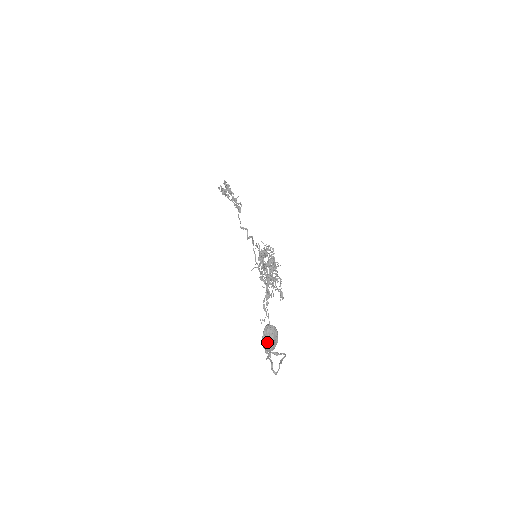
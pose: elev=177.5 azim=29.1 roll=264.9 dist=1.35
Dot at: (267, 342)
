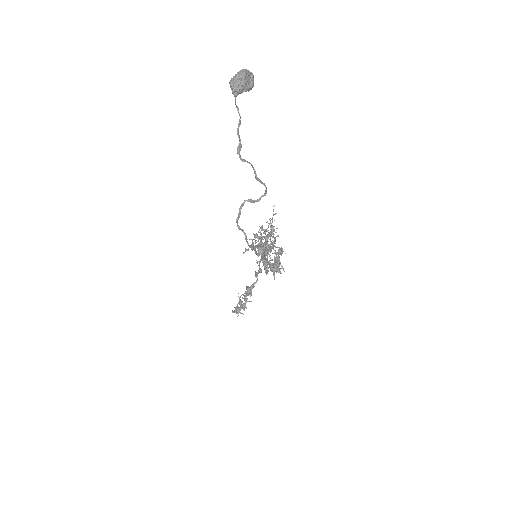
Dot at: (237, 74)
